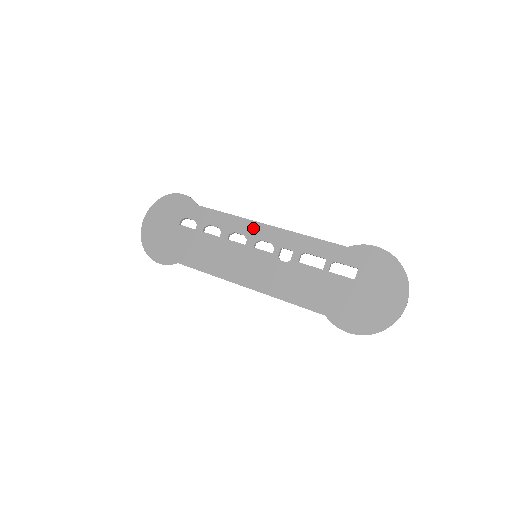
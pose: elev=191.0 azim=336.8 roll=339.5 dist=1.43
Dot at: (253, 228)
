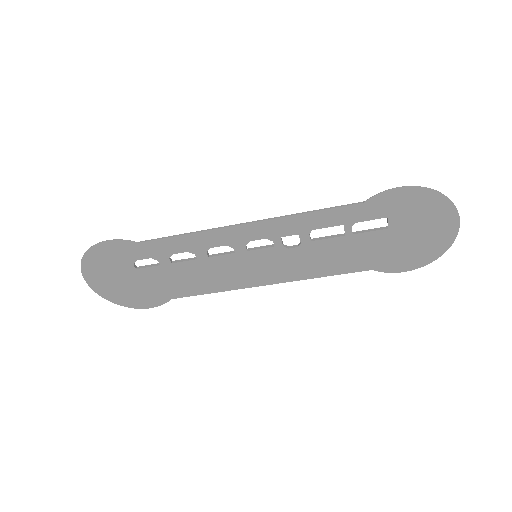
Dot at: (231, 235)
